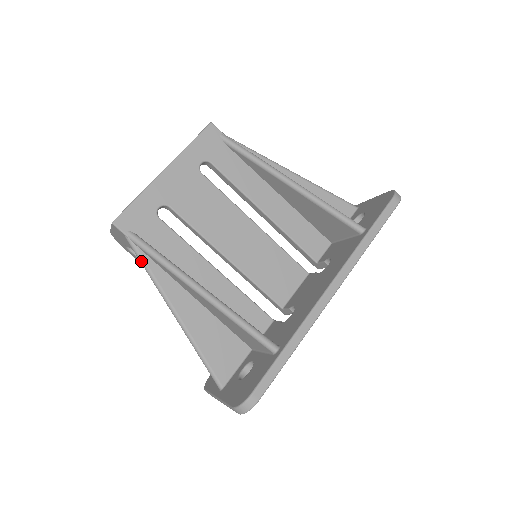
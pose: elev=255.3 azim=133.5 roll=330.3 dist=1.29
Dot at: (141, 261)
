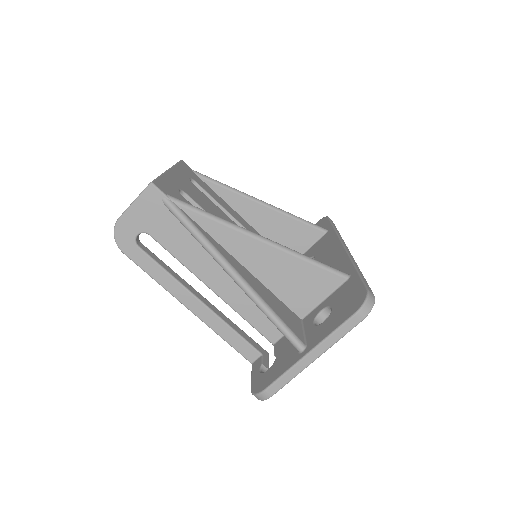
Dot at: (187, 221)
